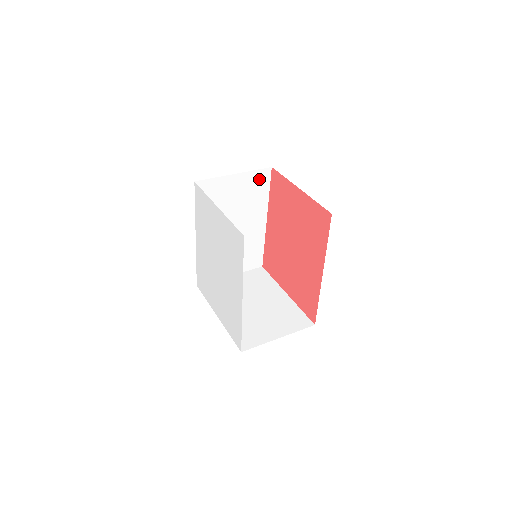
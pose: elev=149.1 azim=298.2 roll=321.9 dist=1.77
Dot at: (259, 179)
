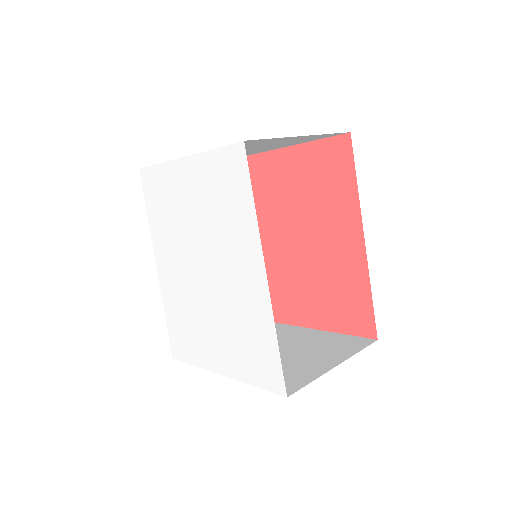
Dot at: occluded
